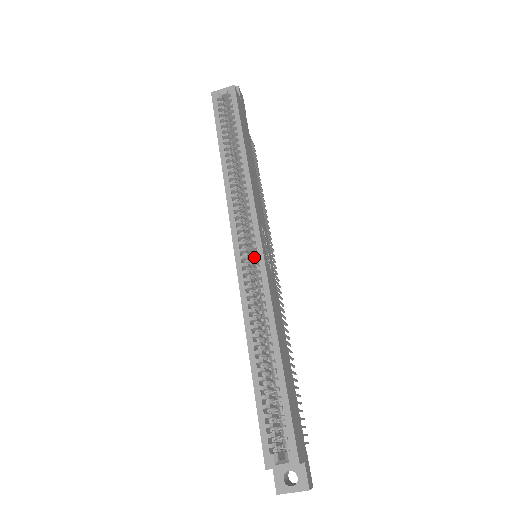
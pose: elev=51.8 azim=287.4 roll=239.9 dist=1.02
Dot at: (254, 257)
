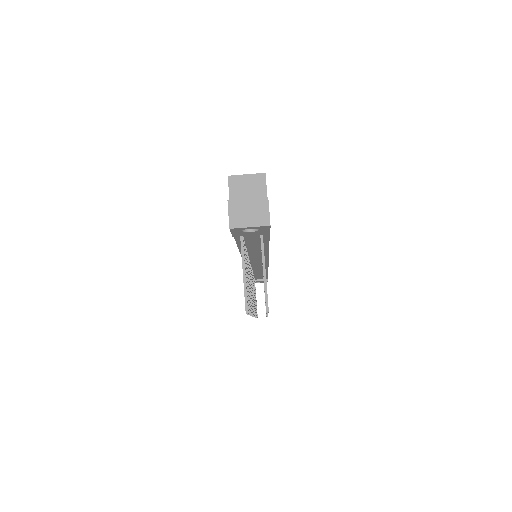
Dot at: occluded
